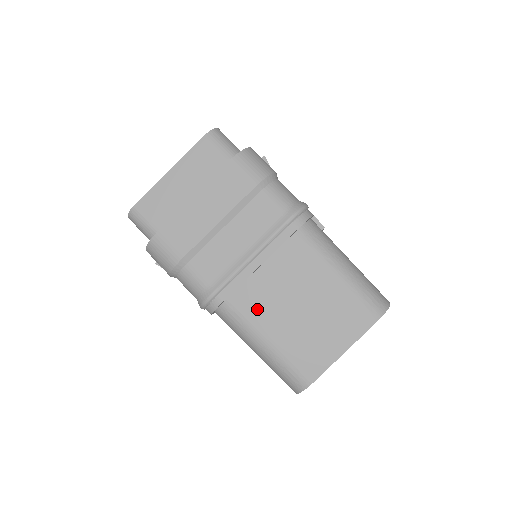
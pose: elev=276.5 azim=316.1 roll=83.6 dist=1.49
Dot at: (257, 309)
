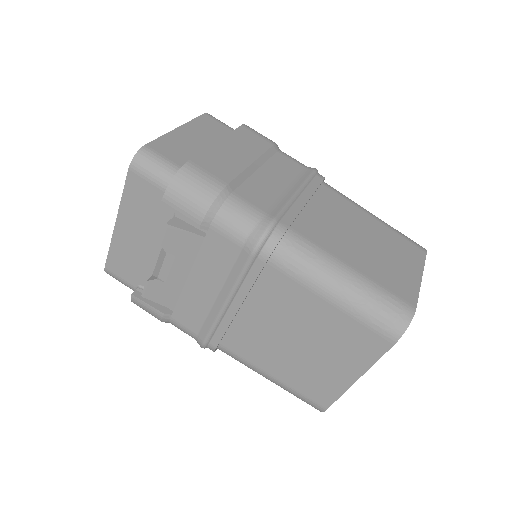
Dot at: (324, 239)
